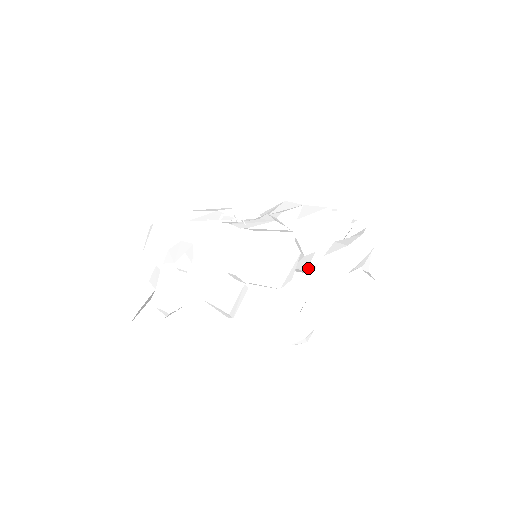
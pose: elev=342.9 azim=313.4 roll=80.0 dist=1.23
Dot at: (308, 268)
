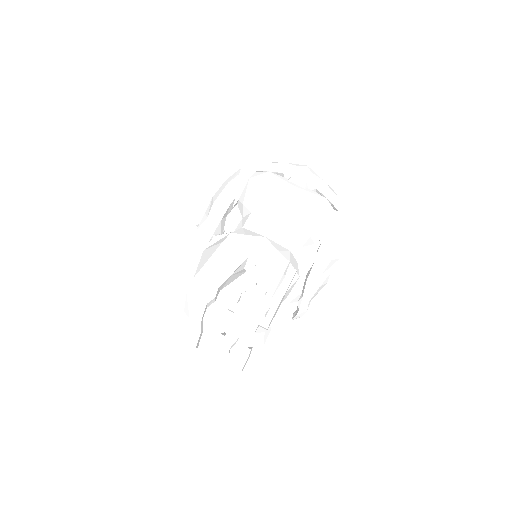
Dot at: occluded
